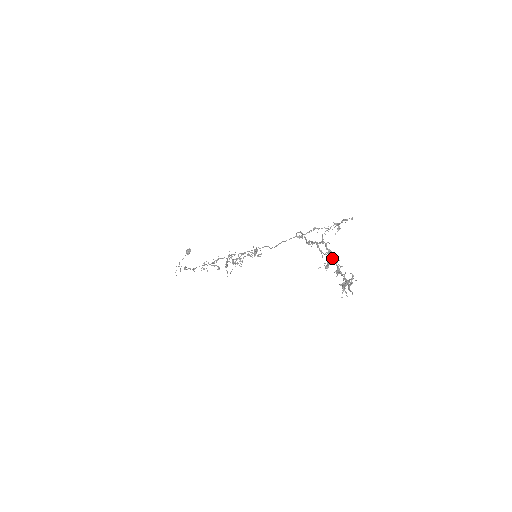
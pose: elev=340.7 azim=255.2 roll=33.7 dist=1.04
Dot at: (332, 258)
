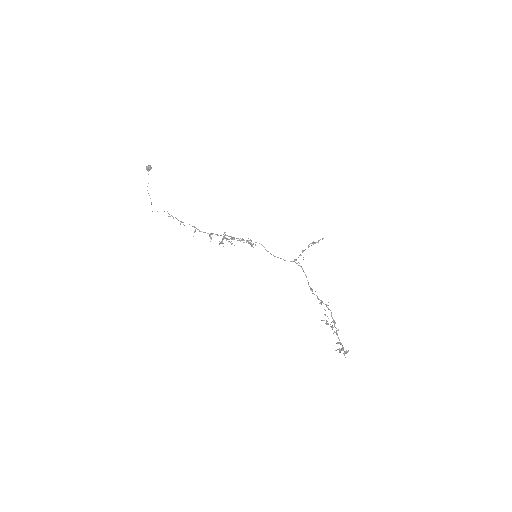
Dot at: occluded
